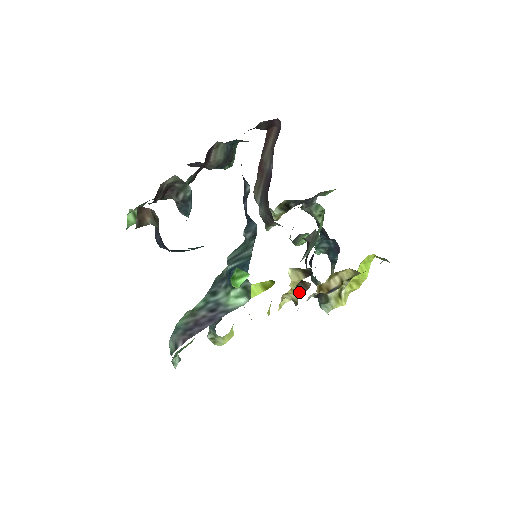
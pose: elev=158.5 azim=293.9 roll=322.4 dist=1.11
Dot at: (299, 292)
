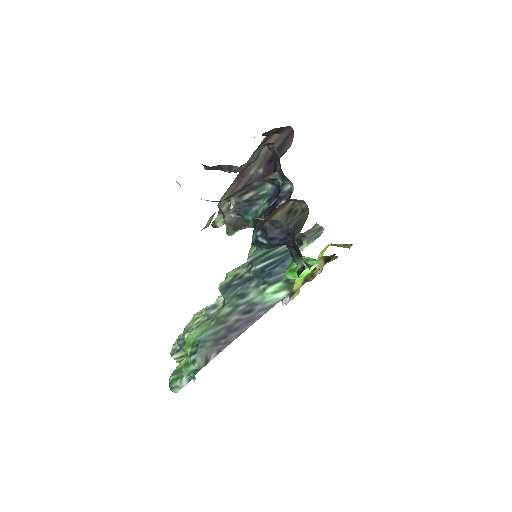
Dot at: (304, 281)
